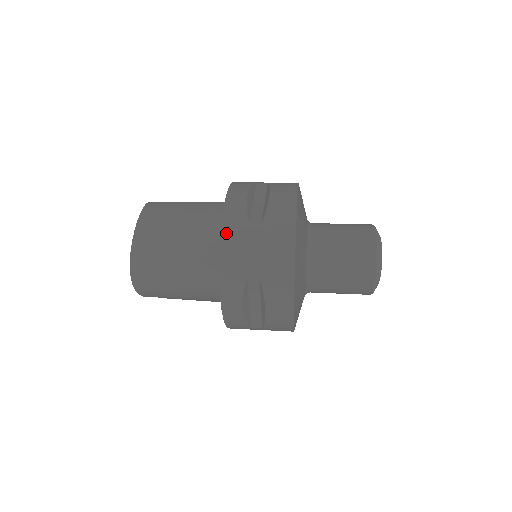
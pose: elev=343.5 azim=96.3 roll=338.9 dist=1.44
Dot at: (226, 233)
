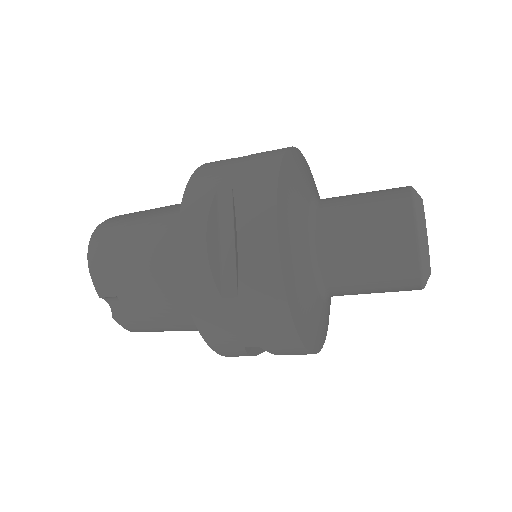
Dot at: (205, 166)
